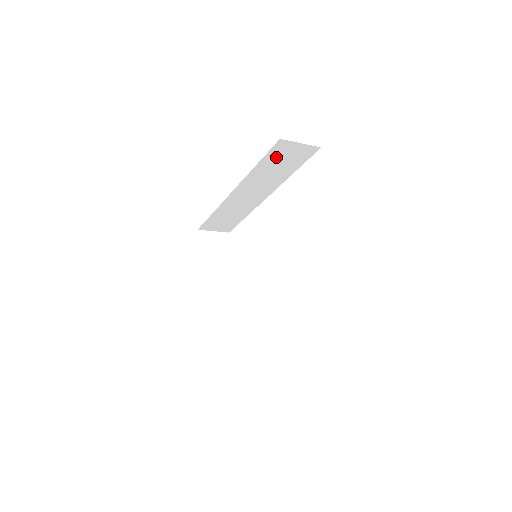
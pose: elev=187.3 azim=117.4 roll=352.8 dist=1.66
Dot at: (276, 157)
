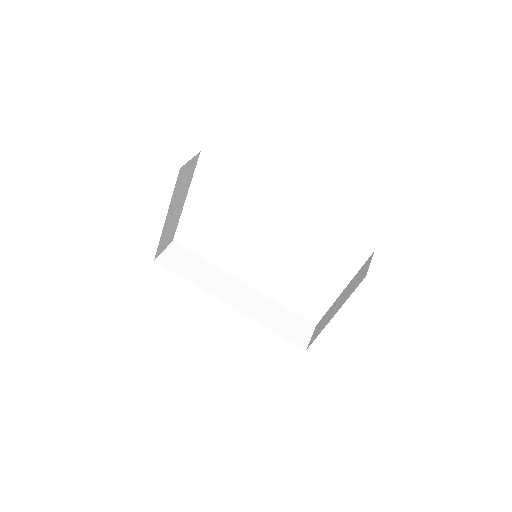
Dot at: occluded
